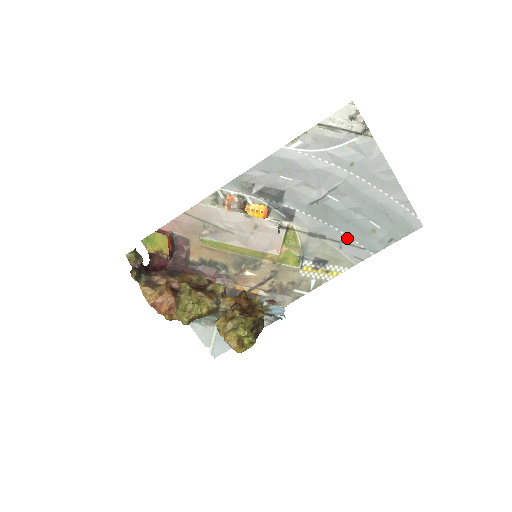
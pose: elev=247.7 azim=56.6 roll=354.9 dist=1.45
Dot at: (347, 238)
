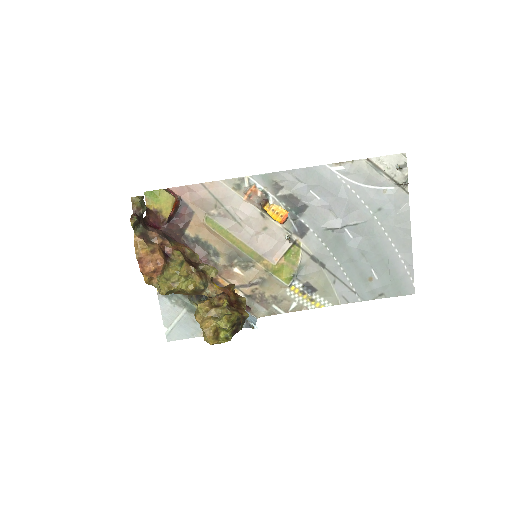
Dot at: (344, 276)
